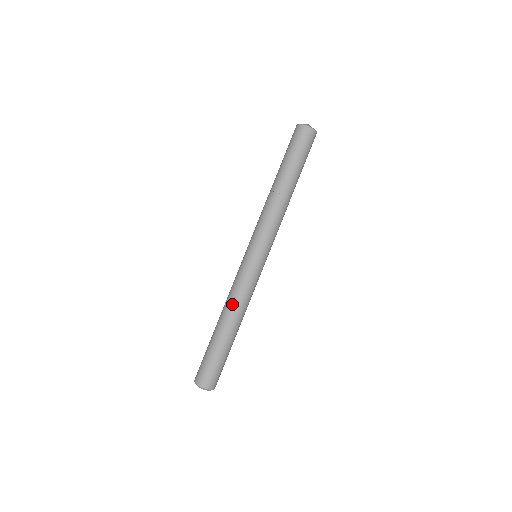
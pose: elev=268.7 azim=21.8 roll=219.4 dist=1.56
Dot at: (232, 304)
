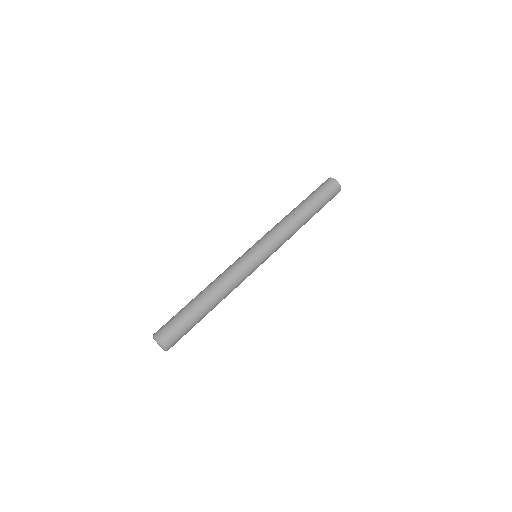
Dot at: (217, 279)
